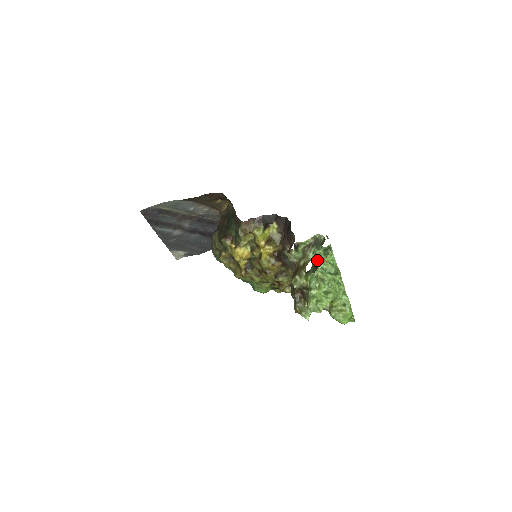
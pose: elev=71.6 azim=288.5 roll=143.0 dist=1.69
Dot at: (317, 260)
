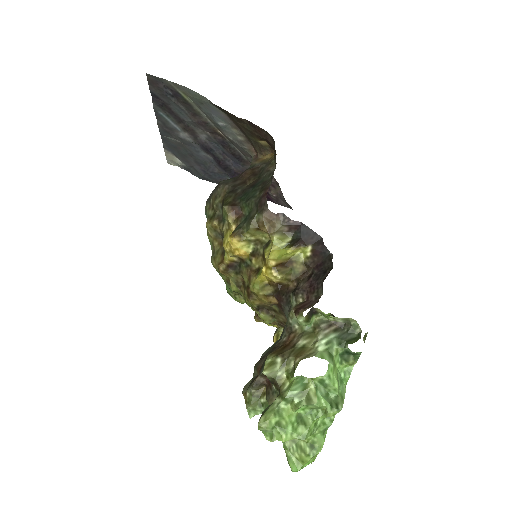
Dot at: occluded
